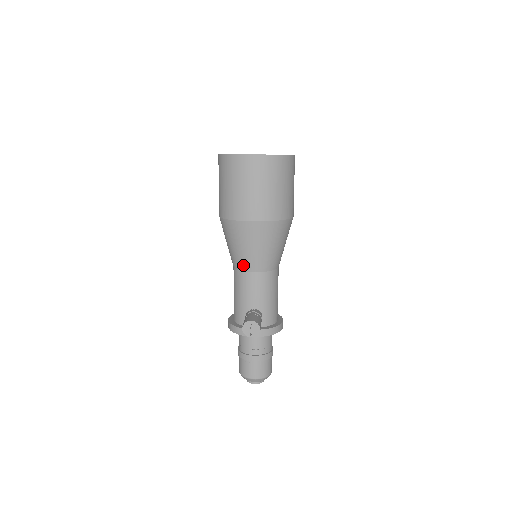
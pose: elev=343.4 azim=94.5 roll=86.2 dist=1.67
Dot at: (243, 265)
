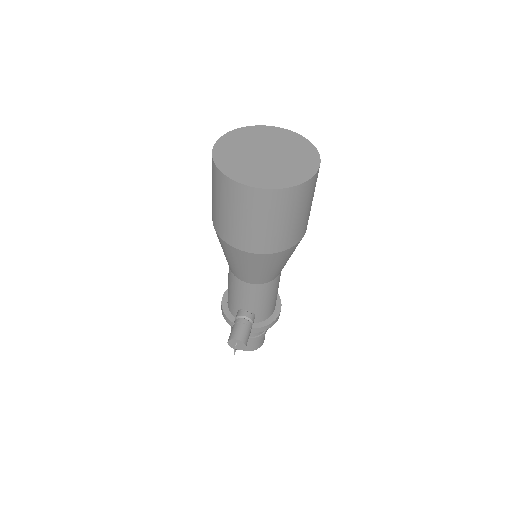
Dot at: (237, 274)
